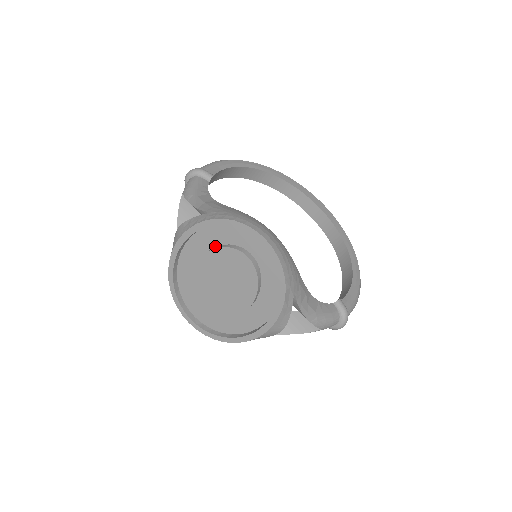
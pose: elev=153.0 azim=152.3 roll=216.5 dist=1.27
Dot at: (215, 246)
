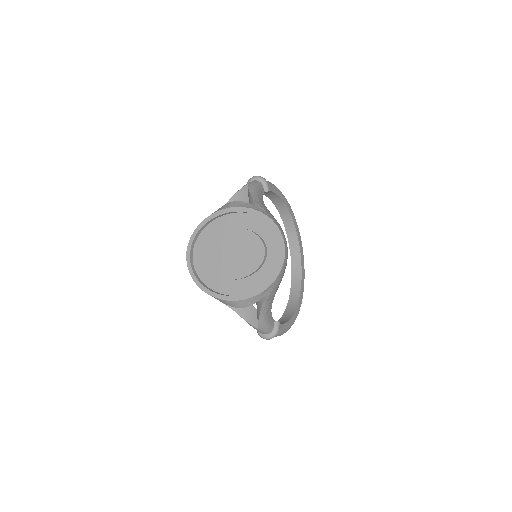
Dot at: (249, 229)
